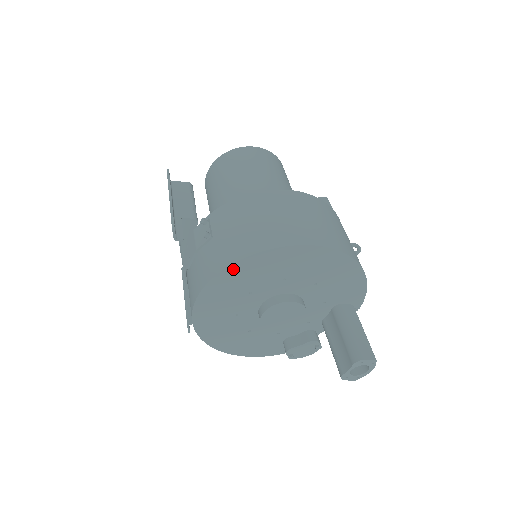
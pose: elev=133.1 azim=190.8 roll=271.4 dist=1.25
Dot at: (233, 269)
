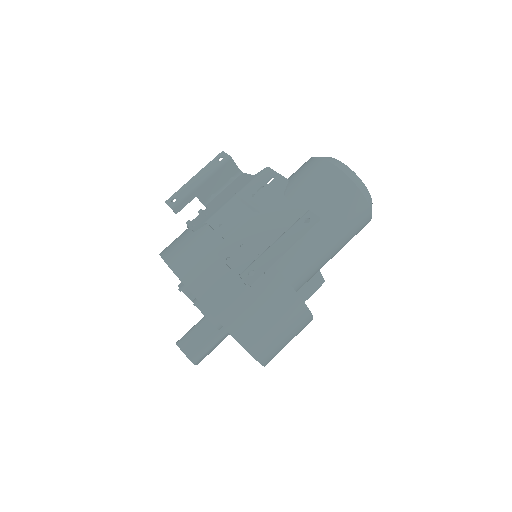
Dot at: (226, 329)
